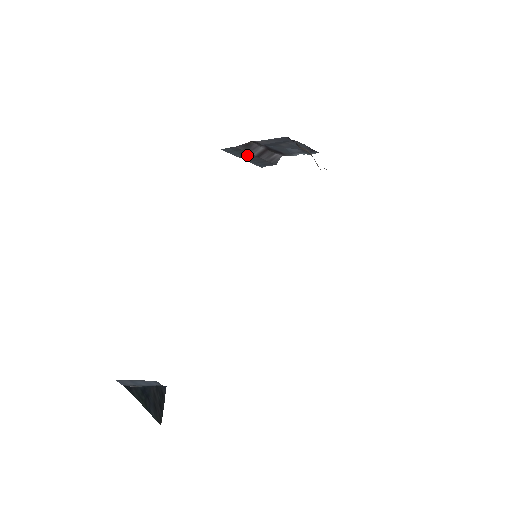
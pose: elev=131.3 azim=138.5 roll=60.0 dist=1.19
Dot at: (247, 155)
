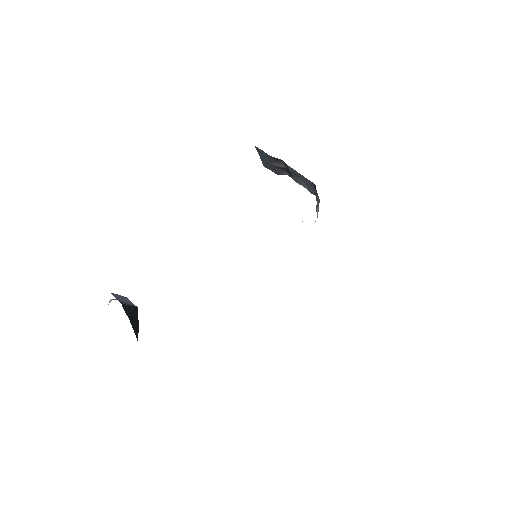
Dot at: (268, 160)
